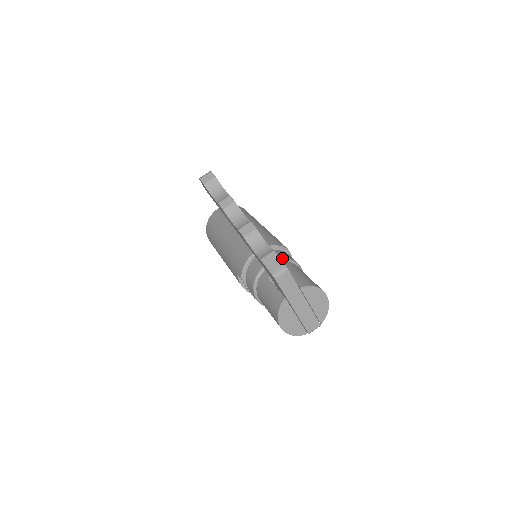
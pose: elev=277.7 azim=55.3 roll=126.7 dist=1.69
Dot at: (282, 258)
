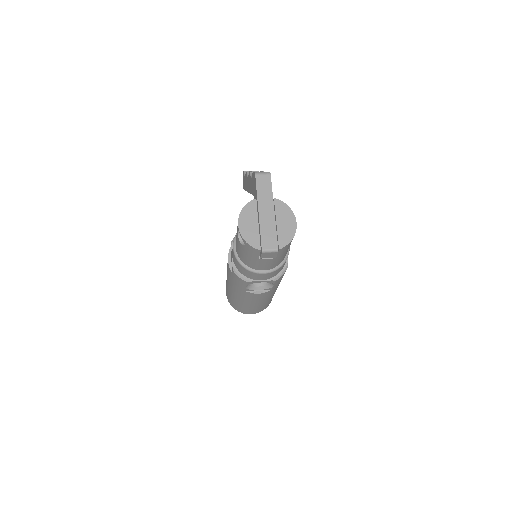
Dot at: occluded
